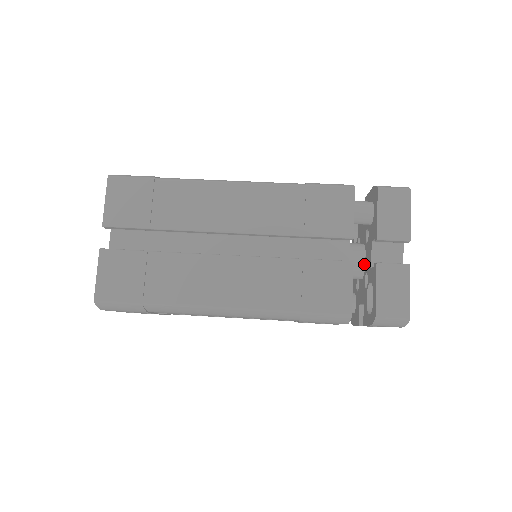
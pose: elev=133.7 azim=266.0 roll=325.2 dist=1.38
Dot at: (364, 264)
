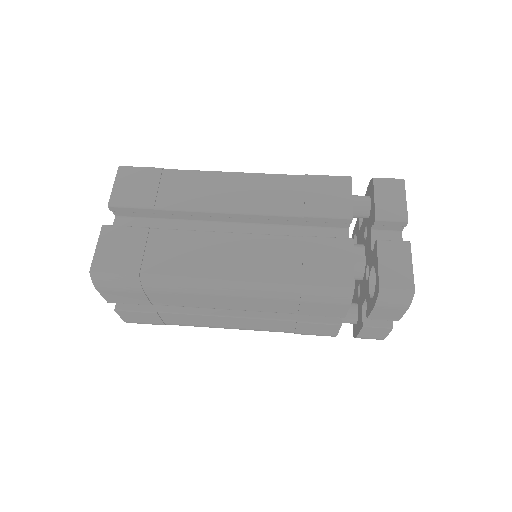
Dot at: (364, 259)
